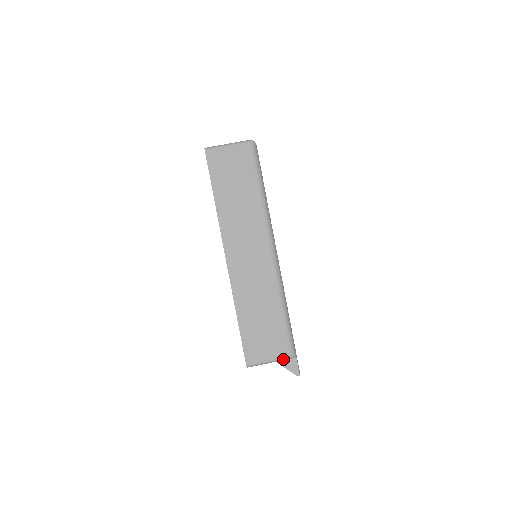
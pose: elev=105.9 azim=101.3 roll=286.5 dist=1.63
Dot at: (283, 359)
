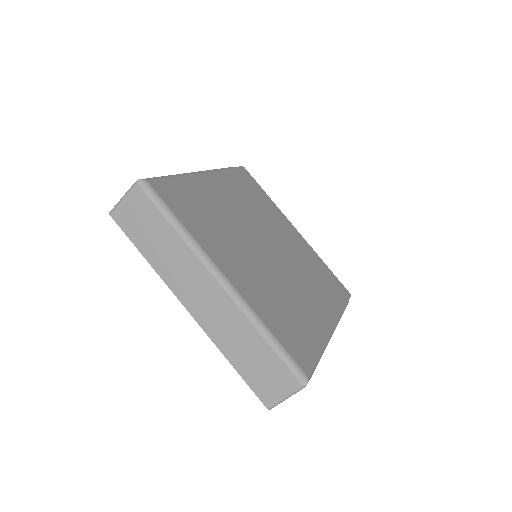
Dot at: occluded
